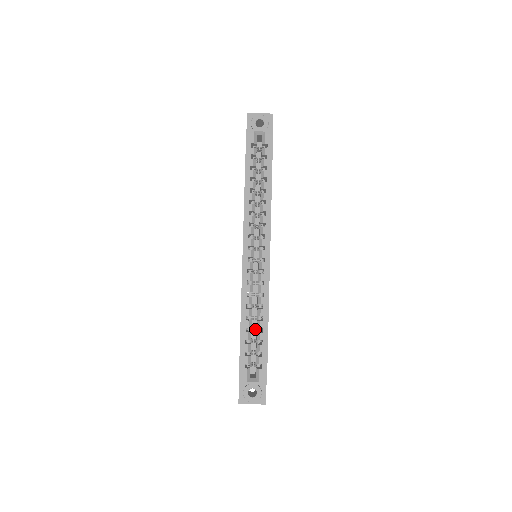
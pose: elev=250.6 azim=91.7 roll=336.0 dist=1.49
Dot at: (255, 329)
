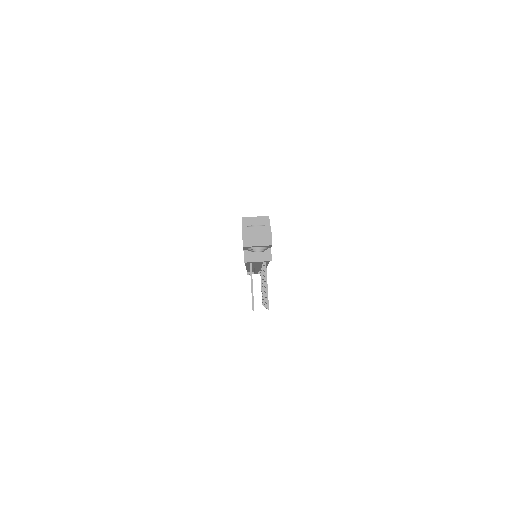
Dot at: occluded
